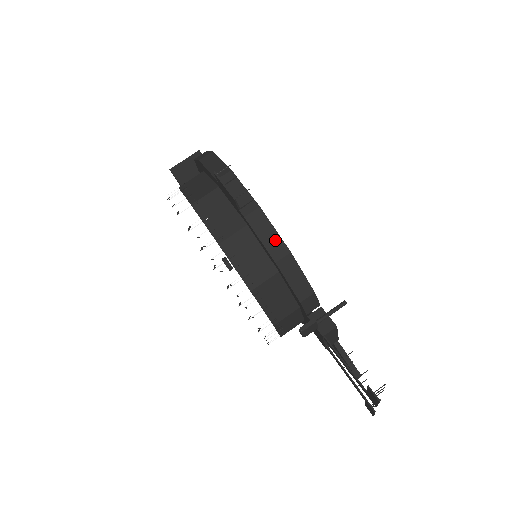
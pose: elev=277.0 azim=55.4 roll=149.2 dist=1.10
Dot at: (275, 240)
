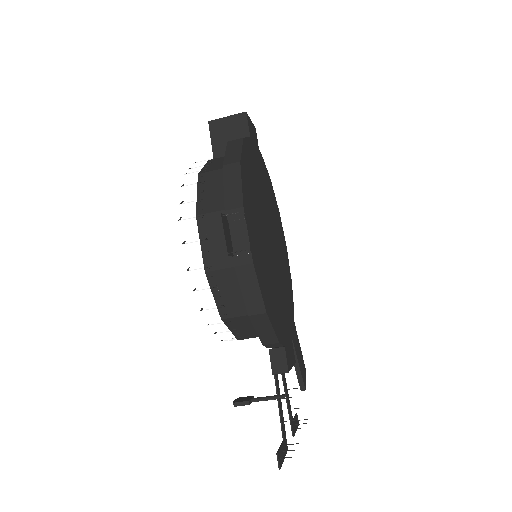
Dot at: (256, 297)
